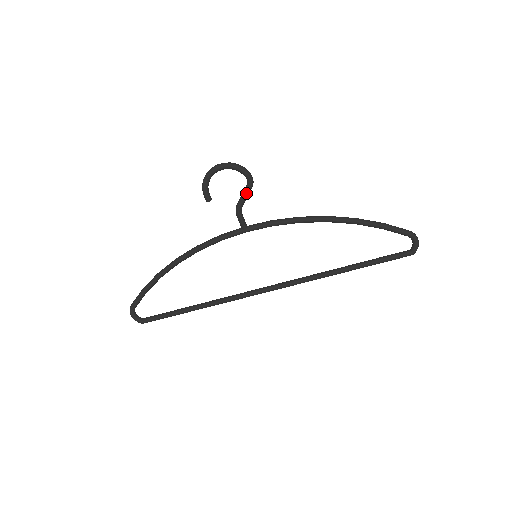
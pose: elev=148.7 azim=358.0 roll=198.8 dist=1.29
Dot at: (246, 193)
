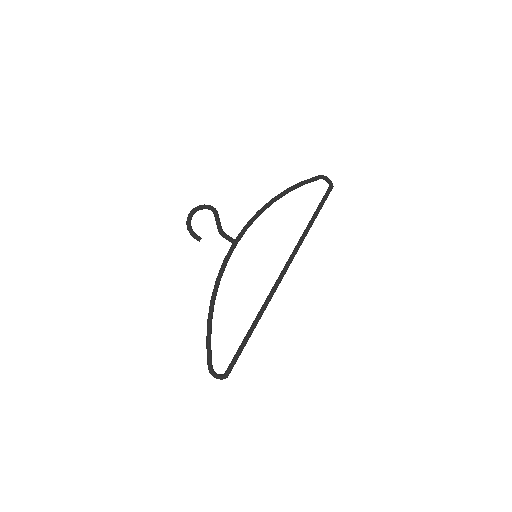
Dot at: (217, 218)
